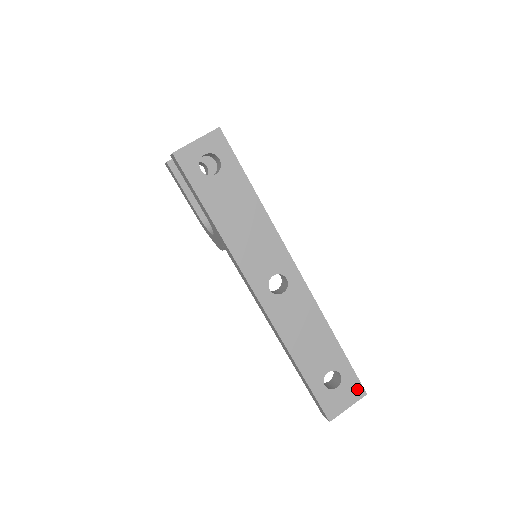
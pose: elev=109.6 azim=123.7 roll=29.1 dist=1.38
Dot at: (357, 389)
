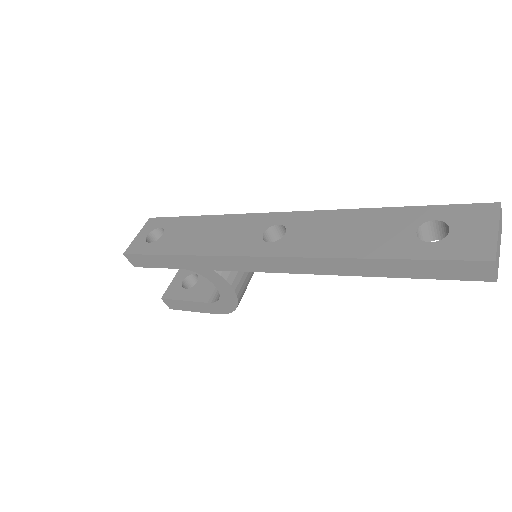
Dot at: (479, 211)
